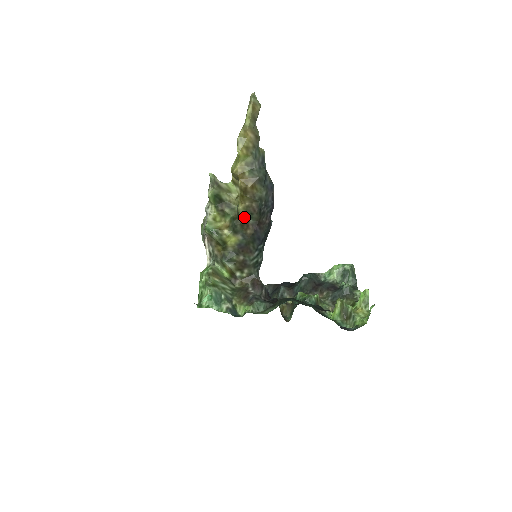
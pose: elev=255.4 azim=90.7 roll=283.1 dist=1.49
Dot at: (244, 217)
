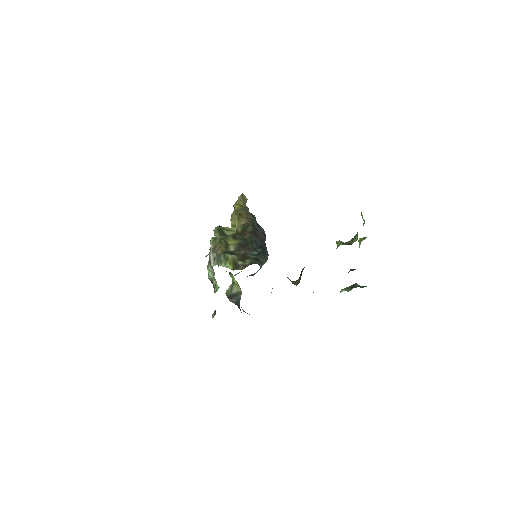
Dot at: (242, 231)
